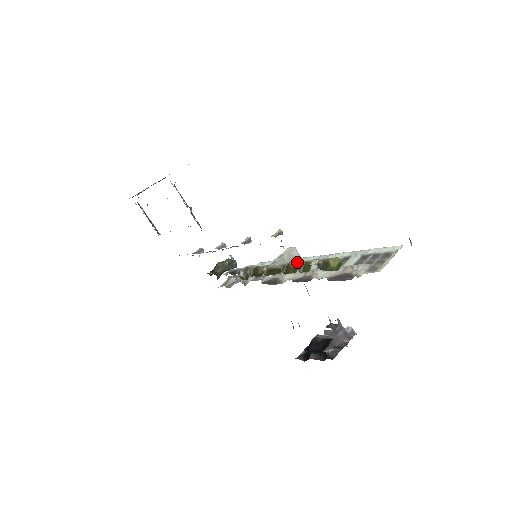
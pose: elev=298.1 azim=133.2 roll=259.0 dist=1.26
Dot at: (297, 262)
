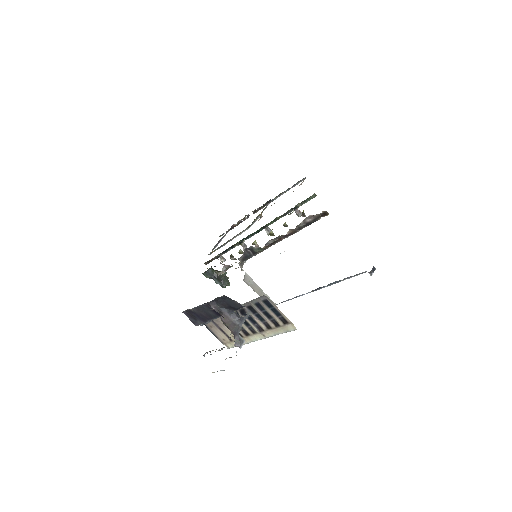
Dot at: occluded
